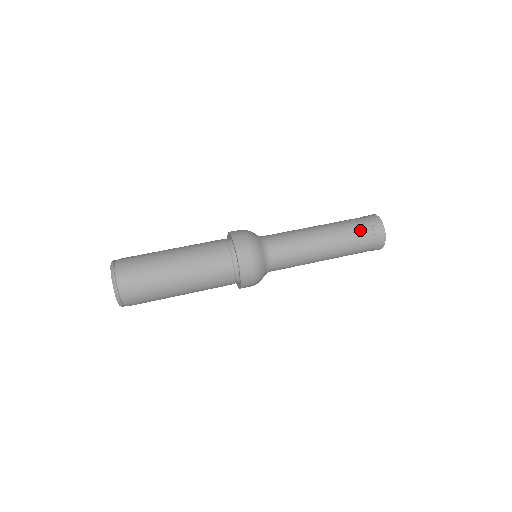
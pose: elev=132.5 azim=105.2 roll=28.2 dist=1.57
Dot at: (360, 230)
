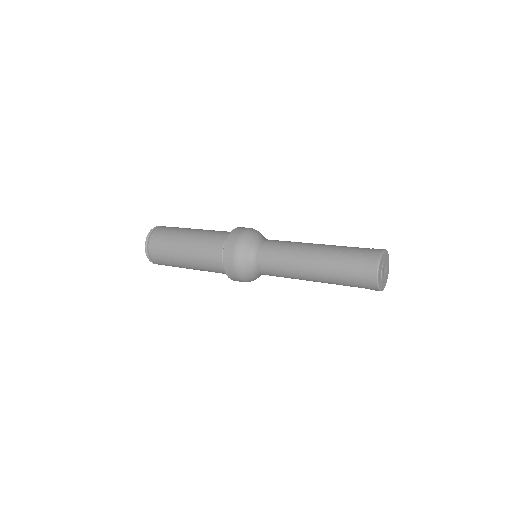
Dot at: (350, 262)
